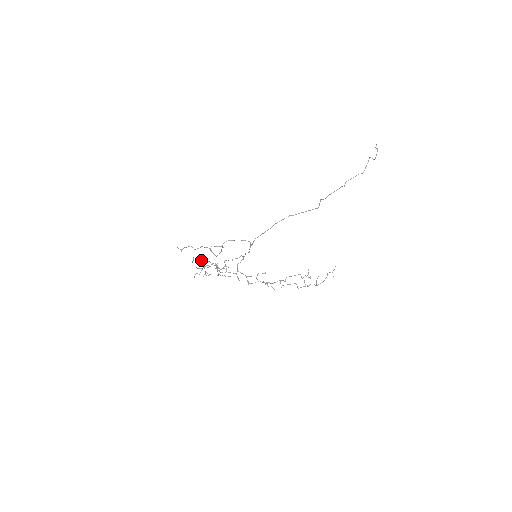
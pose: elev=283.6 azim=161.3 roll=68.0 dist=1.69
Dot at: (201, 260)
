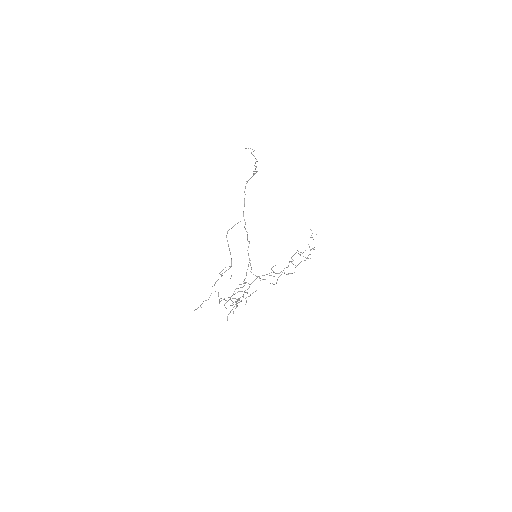
Dot at: occluded
